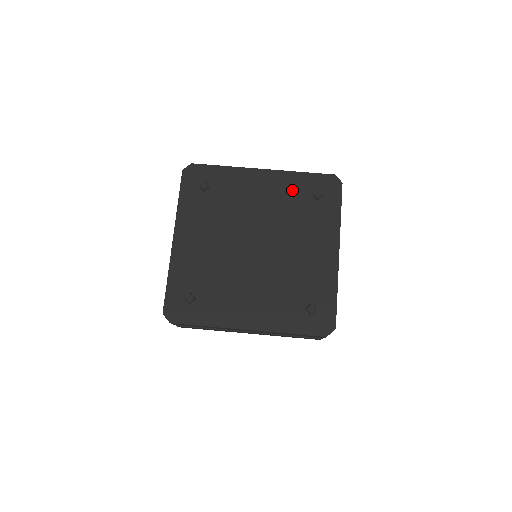
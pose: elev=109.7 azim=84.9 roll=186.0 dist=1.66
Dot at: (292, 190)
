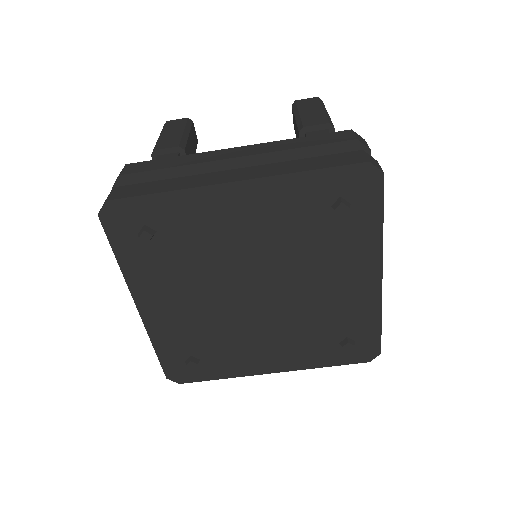
Dot at: (295, 206)
